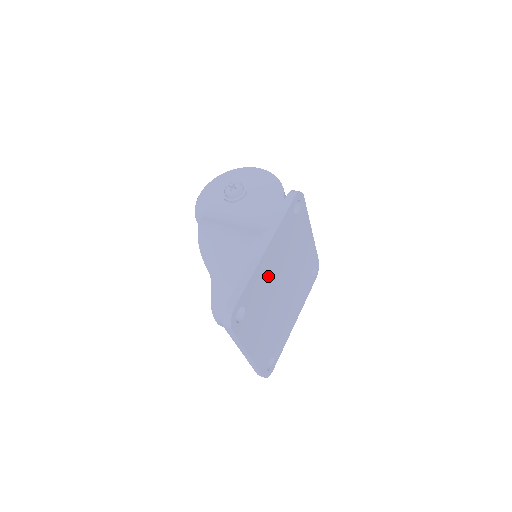
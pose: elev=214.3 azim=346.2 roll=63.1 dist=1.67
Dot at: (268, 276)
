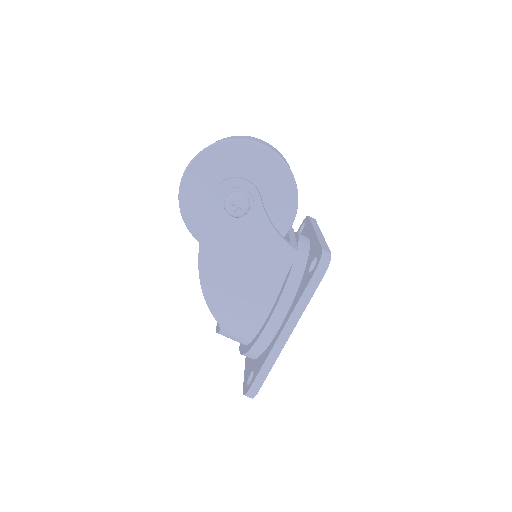
Dot at: occluded
